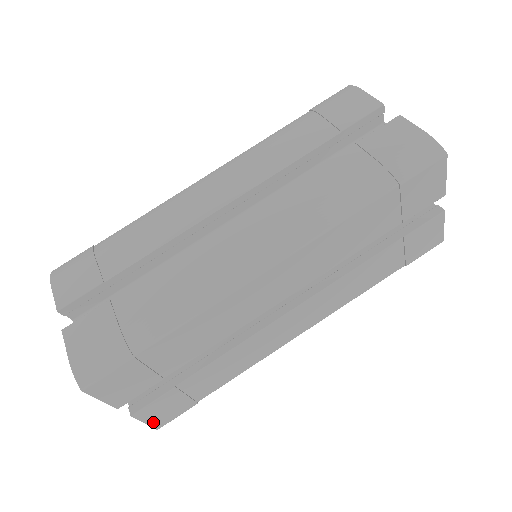
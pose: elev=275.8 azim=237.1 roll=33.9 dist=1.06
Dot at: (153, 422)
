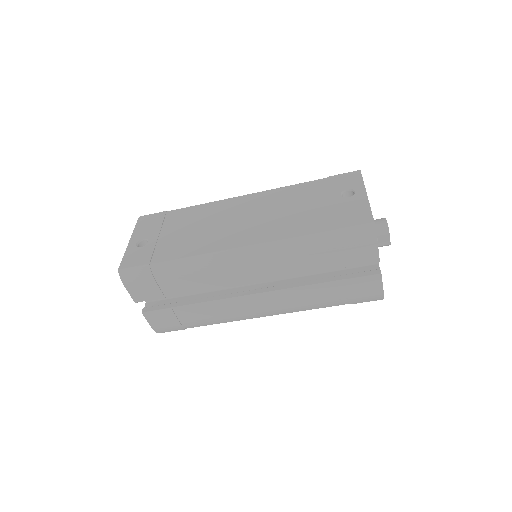
Dot at: occluded
